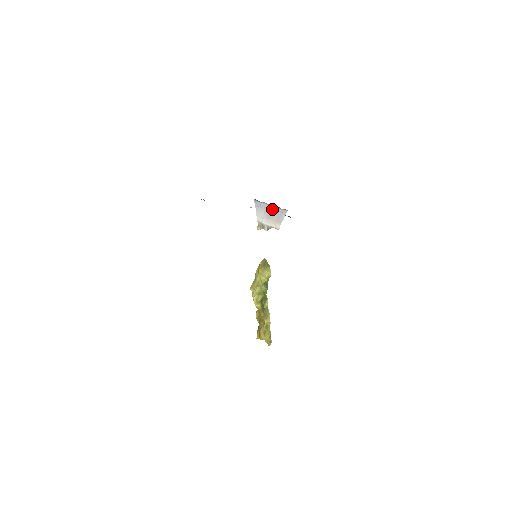
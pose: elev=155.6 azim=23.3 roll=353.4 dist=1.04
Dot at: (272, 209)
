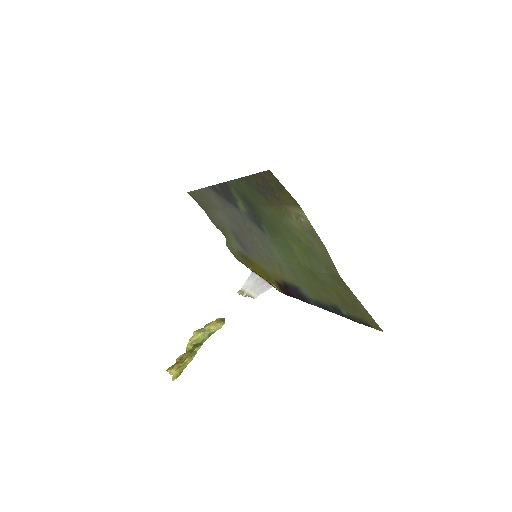
Dot at: (262, 282)
